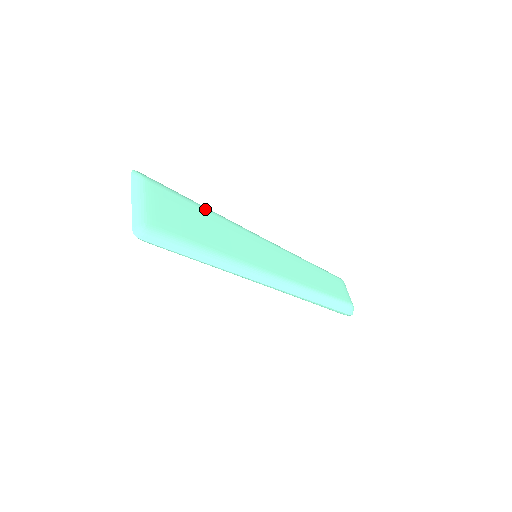
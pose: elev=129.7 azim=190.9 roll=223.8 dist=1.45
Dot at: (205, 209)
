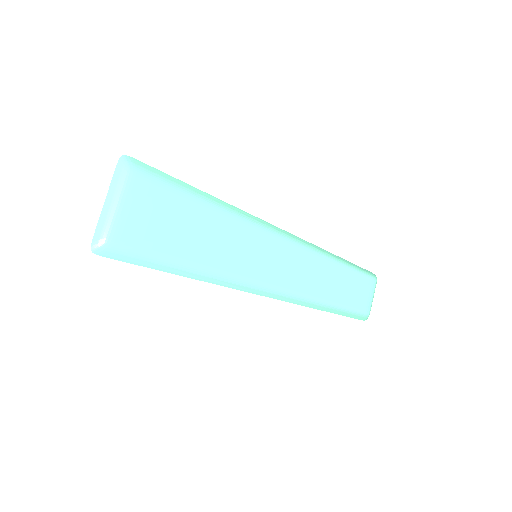
Dot at: (204, 203)
